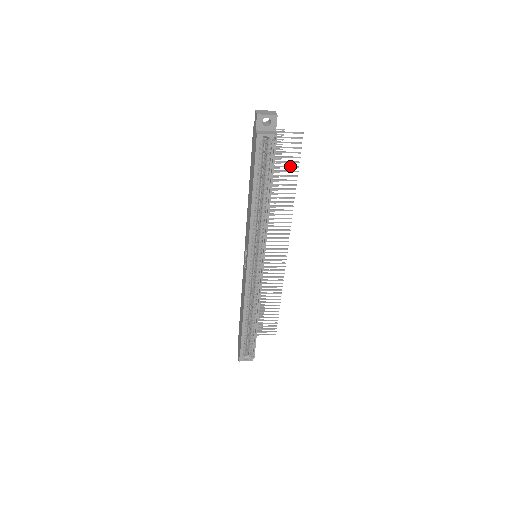
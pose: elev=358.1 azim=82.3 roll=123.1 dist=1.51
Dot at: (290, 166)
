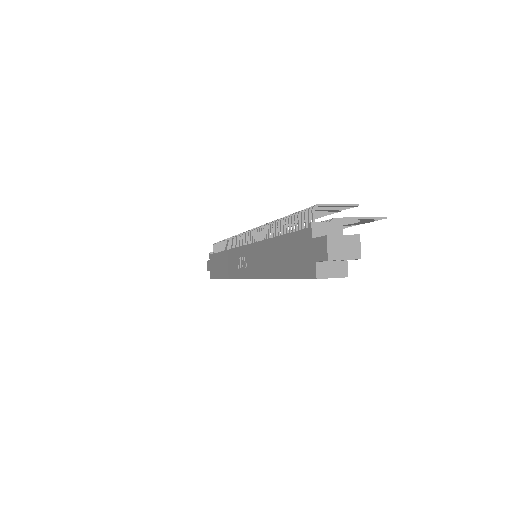
Dot at: (343, 226)
